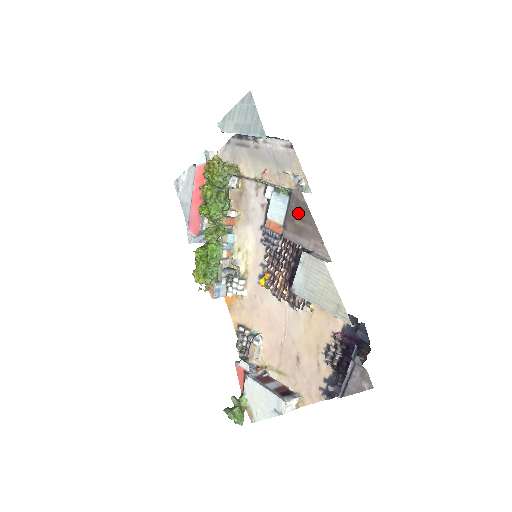
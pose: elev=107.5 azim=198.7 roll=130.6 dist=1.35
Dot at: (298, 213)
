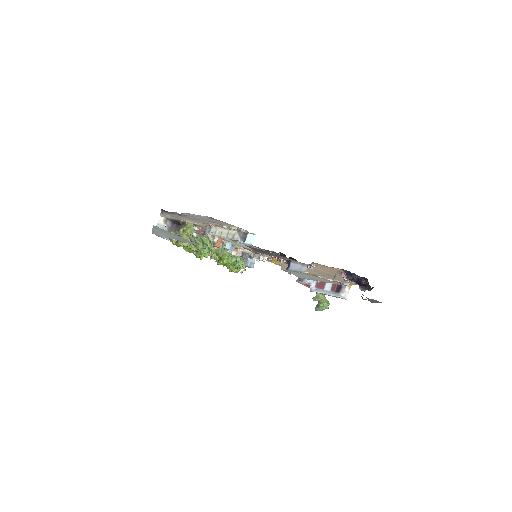
Dot at: (261, 251)
